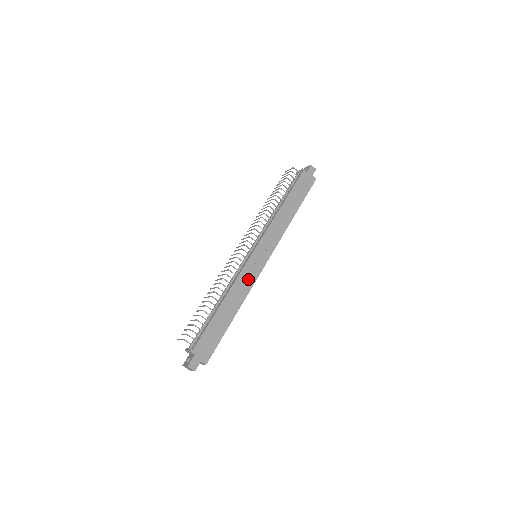
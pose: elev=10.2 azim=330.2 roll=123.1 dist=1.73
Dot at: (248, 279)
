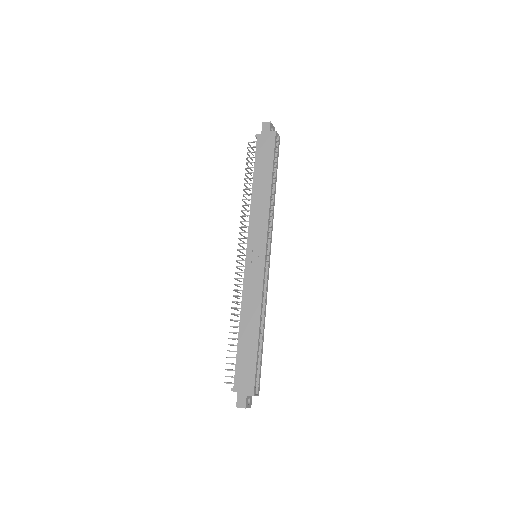
Dot at: (254, 285)
